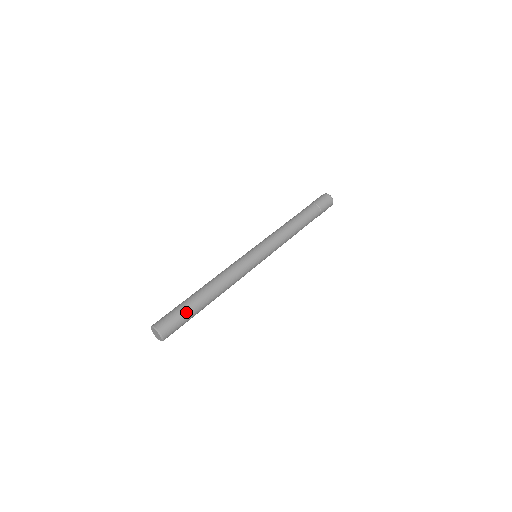
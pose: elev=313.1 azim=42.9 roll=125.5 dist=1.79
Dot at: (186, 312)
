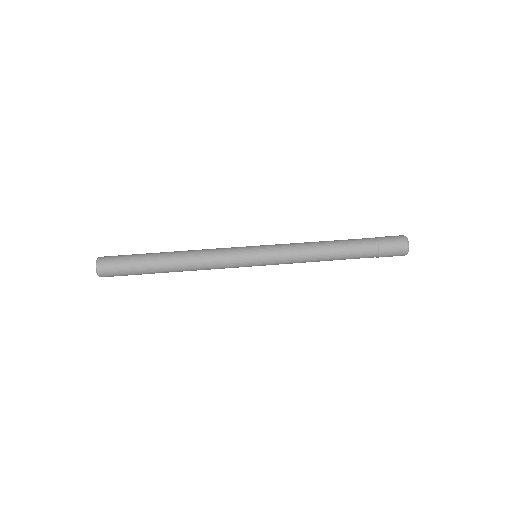
Dot at: occluded
